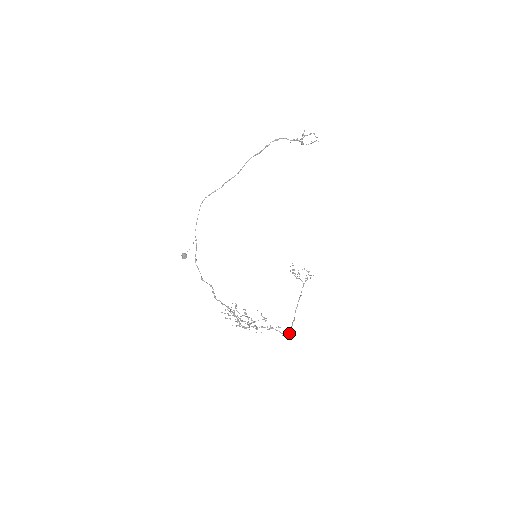
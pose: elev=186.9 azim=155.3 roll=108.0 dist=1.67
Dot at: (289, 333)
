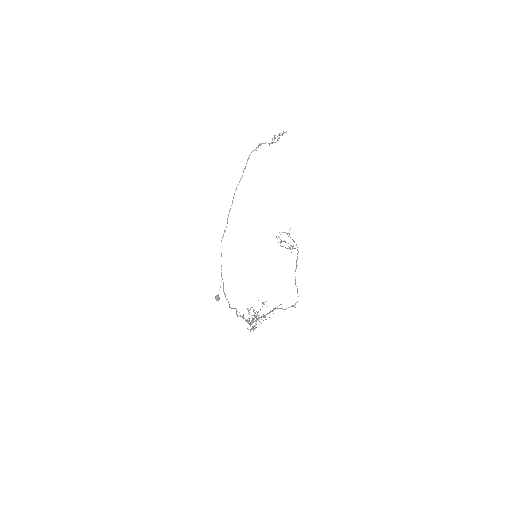
Dot at: (294, 306)
